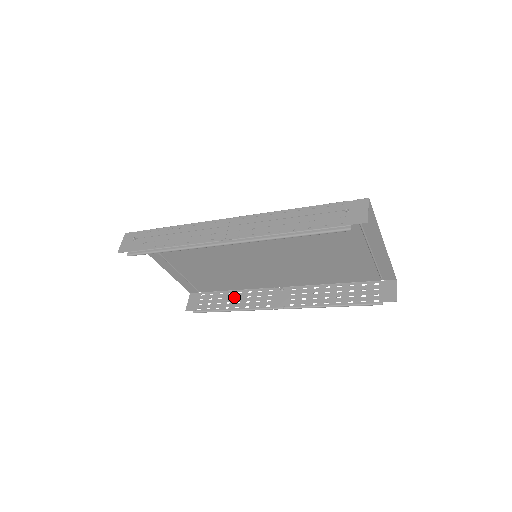
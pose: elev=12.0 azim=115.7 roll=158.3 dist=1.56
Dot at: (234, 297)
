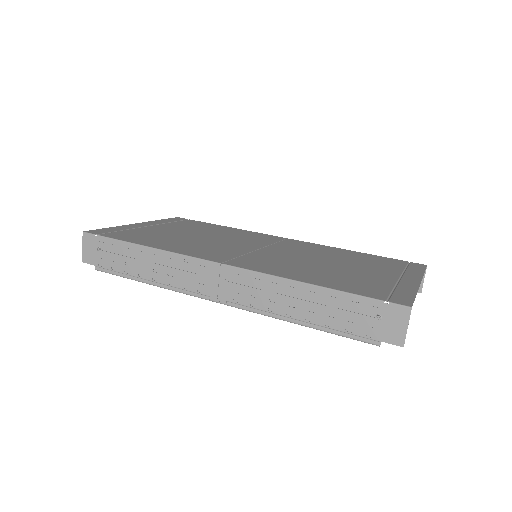
Dot at: occluded
